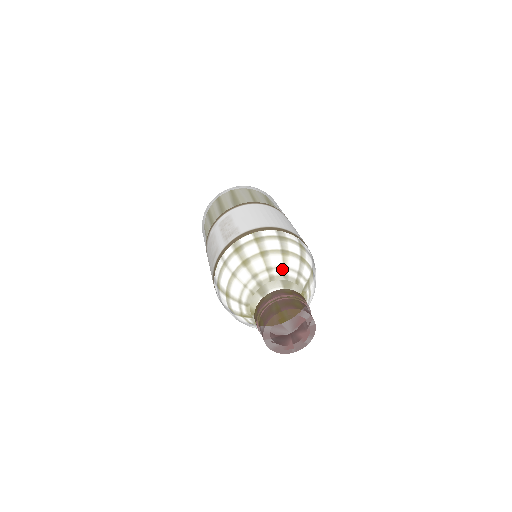
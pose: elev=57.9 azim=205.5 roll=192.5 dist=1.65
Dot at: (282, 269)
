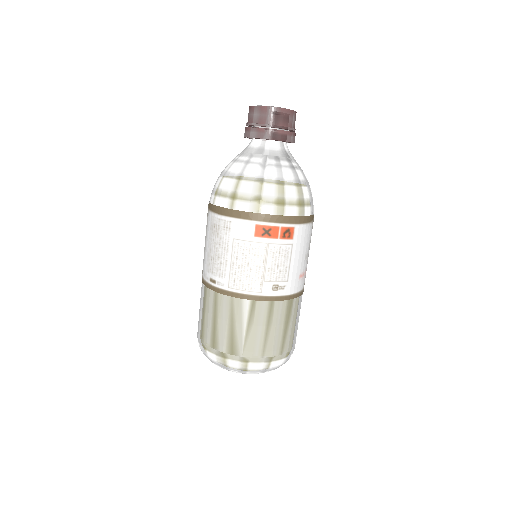
Dot at: occluded
